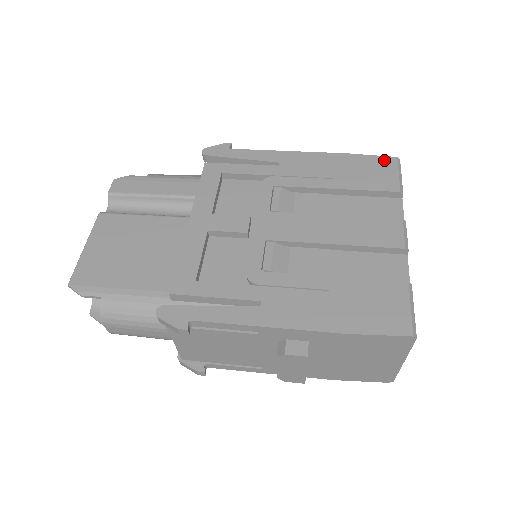
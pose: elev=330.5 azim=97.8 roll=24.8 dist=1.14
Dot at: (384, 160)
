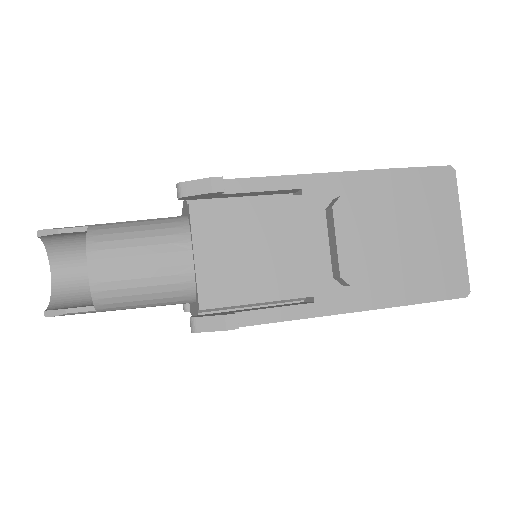
Dot at: occluded
